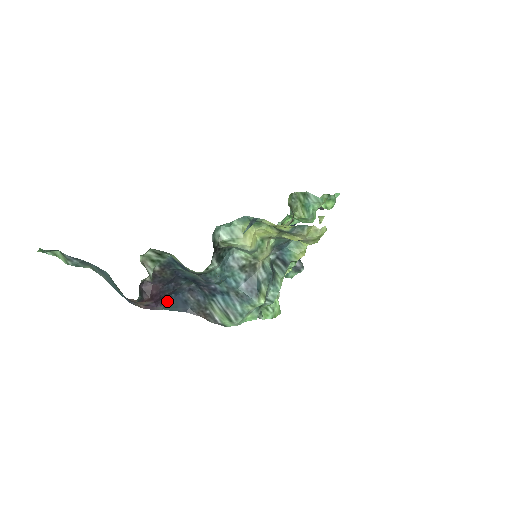
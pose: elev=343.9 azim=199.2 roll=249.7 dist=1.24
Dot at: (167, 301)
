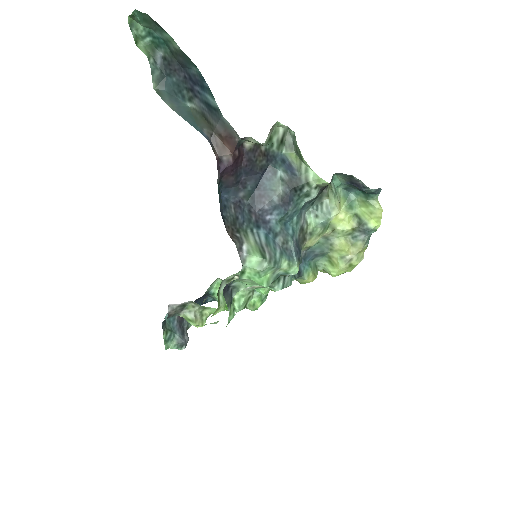
Dot at: (219, 185)
